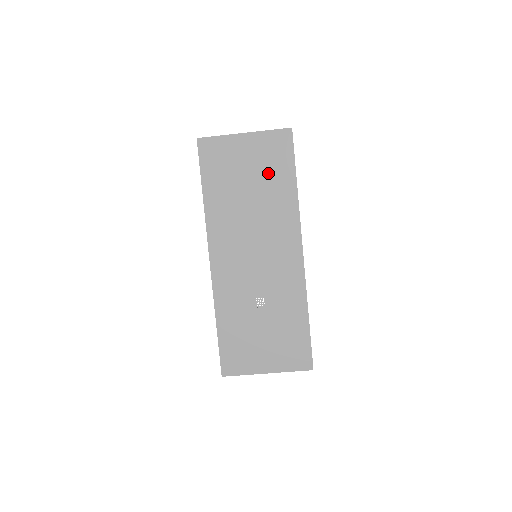
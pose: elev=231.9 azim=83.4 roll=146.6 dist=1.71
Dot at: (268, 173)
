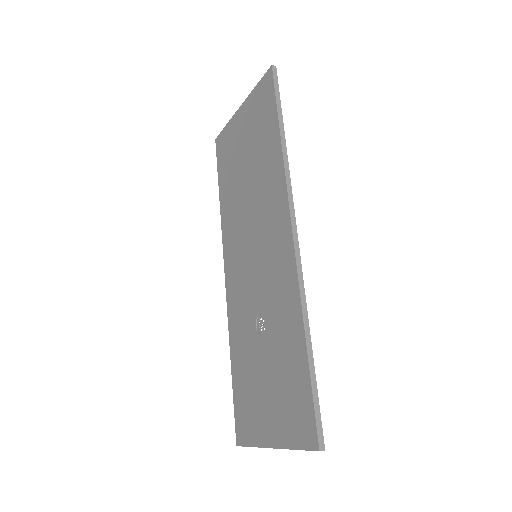
Dot at: (258, 138)
